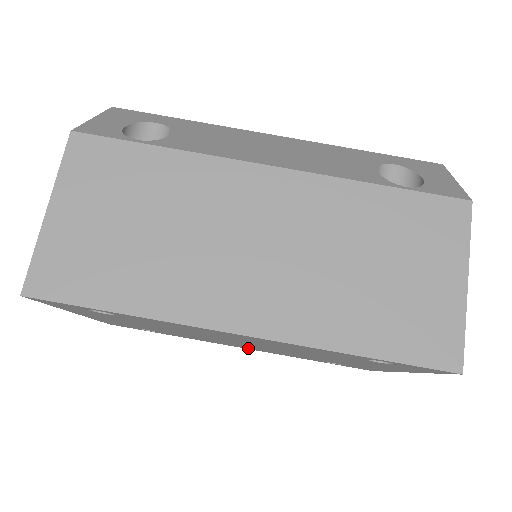
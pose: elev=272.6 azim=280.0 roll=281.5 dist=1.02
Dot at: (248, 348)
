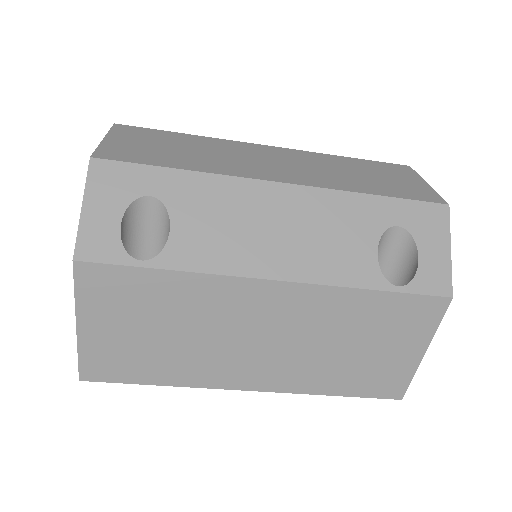
Dot at: occluded
